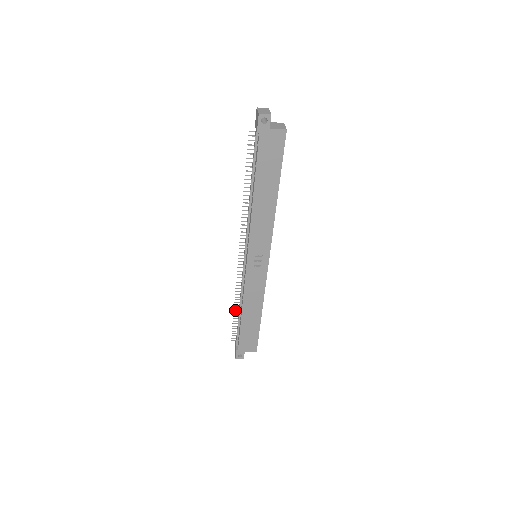
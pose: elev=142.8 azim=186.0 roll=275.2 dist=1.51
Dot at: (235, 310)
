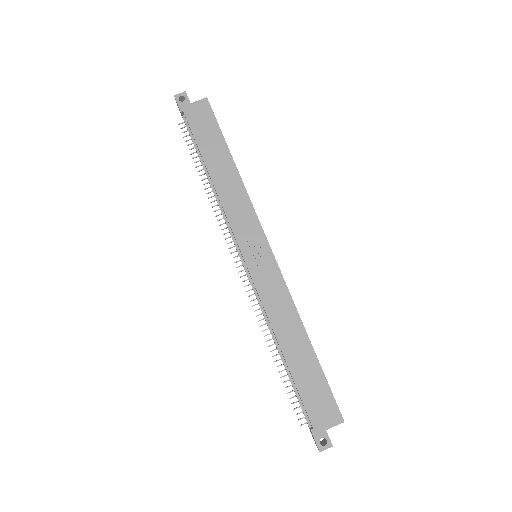
Dot at: (276, 360)
